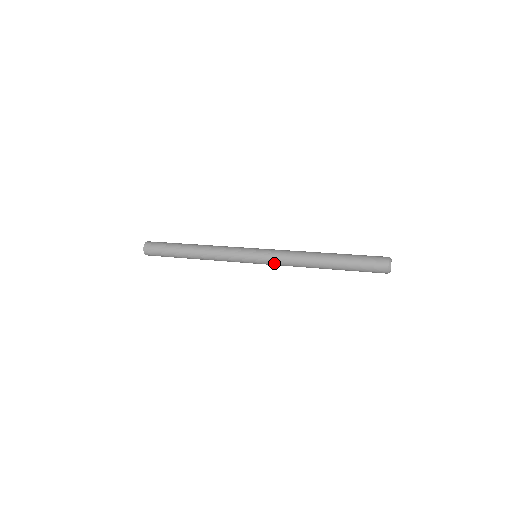
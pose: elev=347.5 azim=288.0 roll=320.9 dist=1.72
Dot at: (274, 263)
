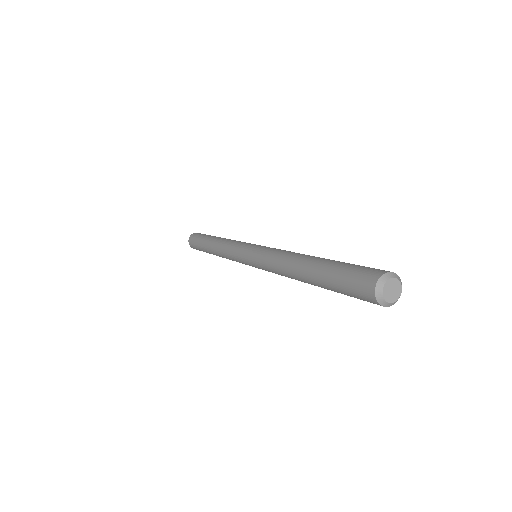
Dot at: occluded
